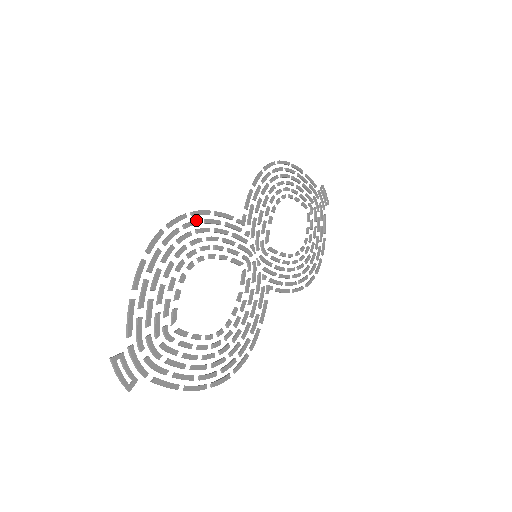
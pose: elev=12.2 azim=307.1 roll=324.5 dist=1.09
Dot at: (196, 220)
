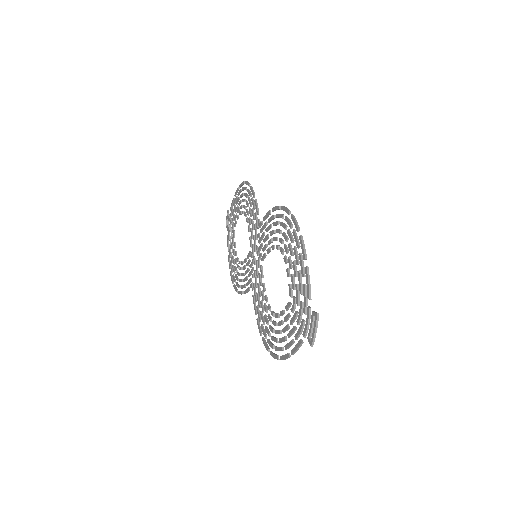
Dot at: occluded
